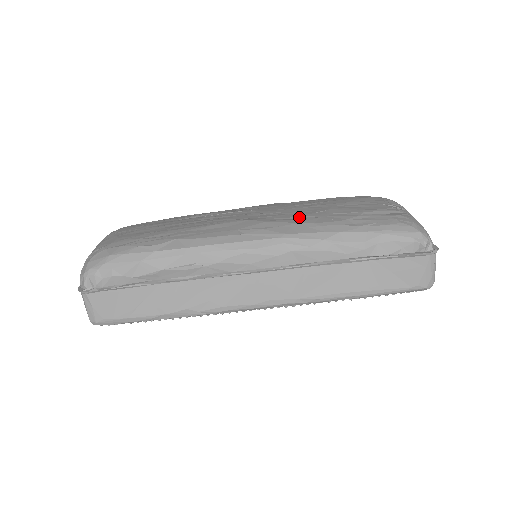
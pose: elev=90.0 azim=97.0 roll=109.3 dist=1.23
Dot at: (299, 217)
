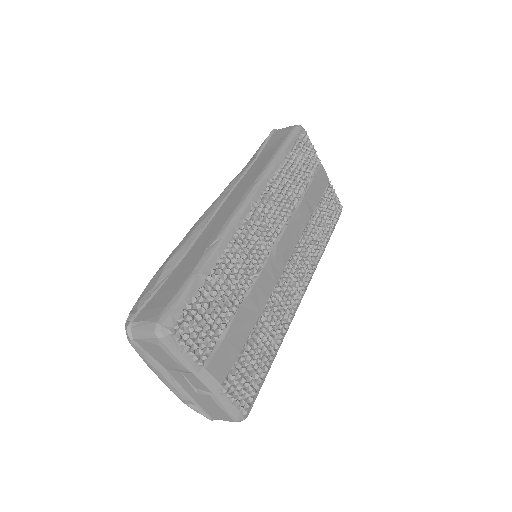
Dot at: occluded
